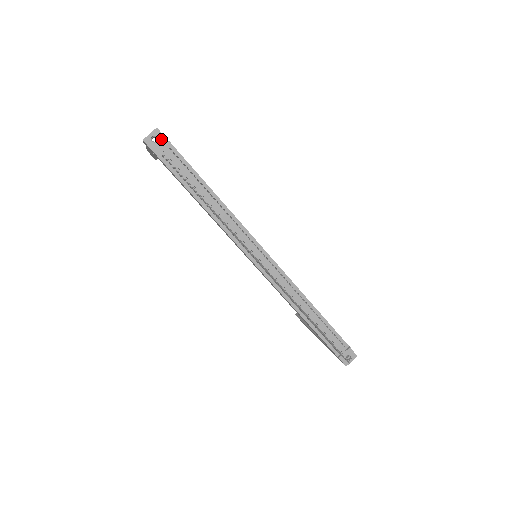
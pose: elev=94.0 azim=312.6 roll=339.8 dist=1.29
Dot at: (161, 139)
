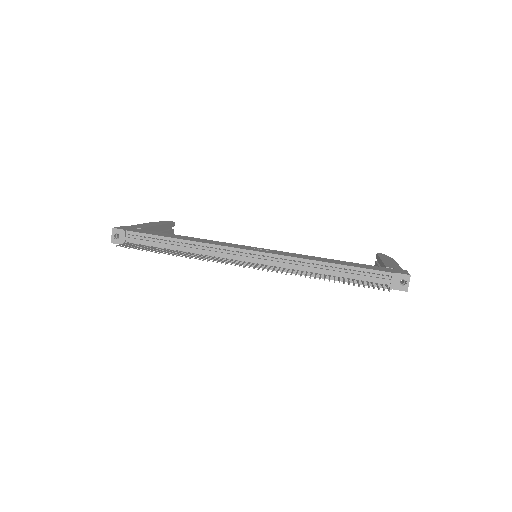
Dot at: (120, 233)
